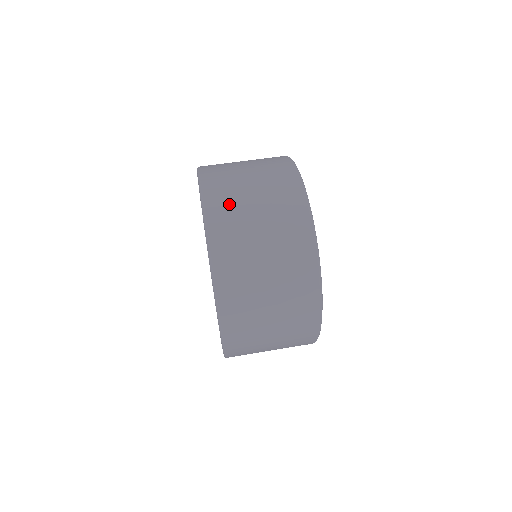
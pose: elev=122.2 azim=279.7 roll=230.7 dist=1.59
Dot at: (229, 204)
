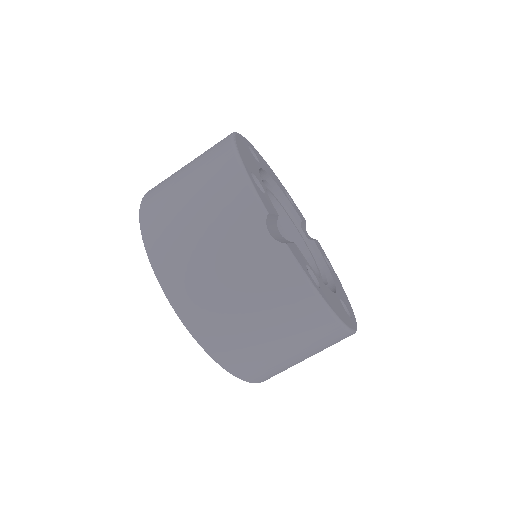
Dot at: (264, 366)
